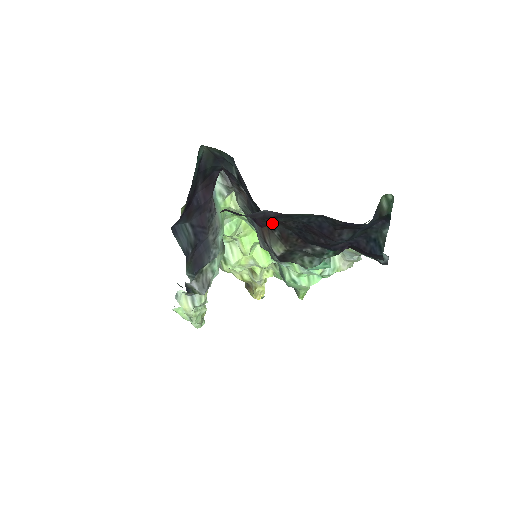
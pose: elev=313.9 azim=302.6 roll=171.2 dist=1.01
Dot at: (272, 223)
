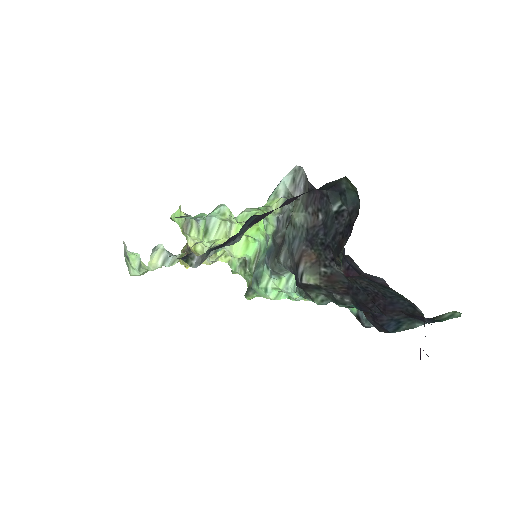
Dot at: (359, 279)
